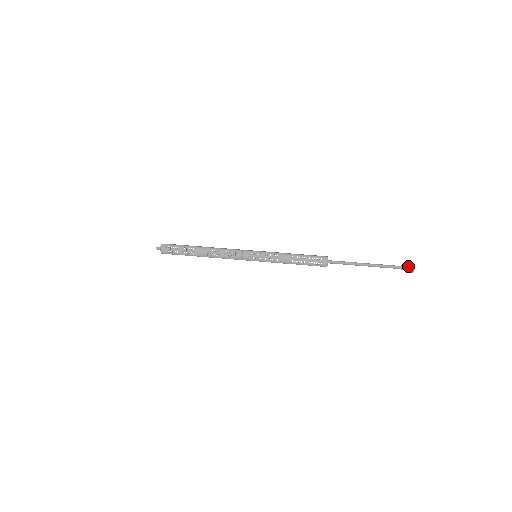
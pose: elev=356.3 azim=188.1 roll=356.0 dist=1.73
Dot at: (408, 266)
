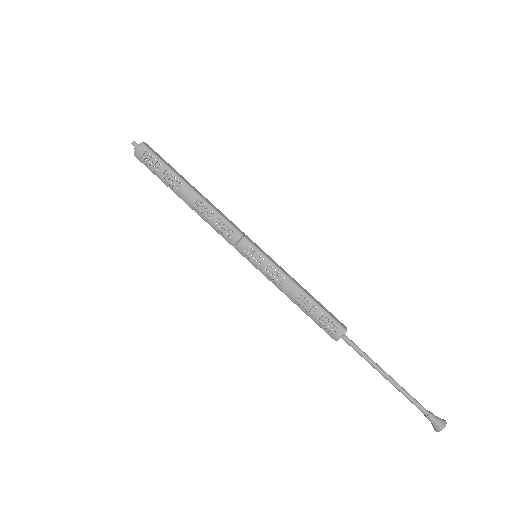
Dot at: (438, 420)
